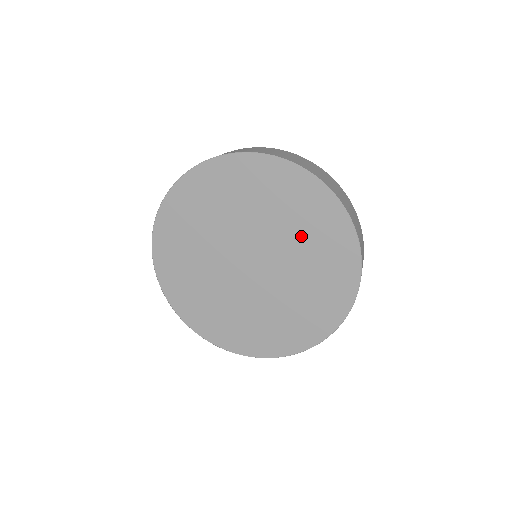
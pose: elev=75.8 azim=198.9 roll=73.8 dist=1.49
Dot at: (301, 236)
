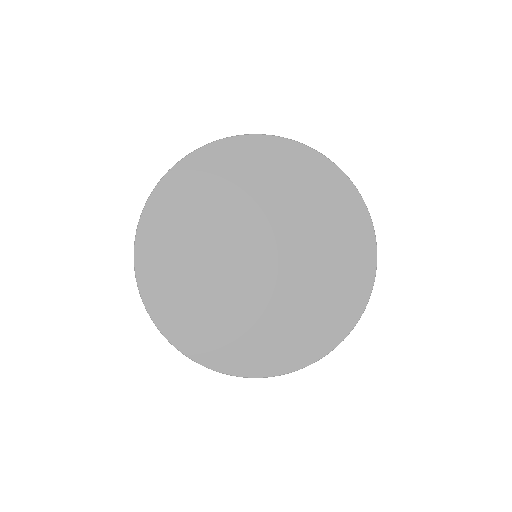
Dot at: (275, 191)
